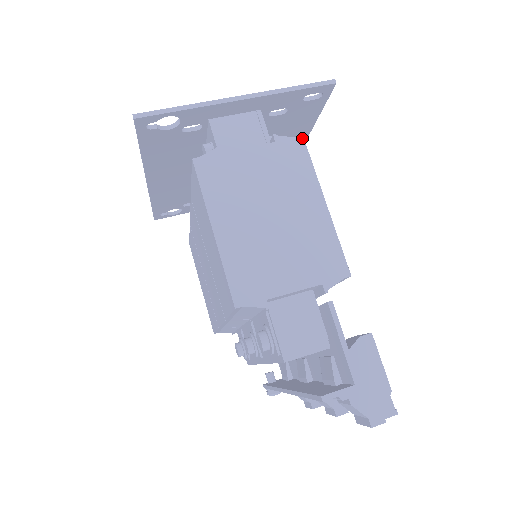
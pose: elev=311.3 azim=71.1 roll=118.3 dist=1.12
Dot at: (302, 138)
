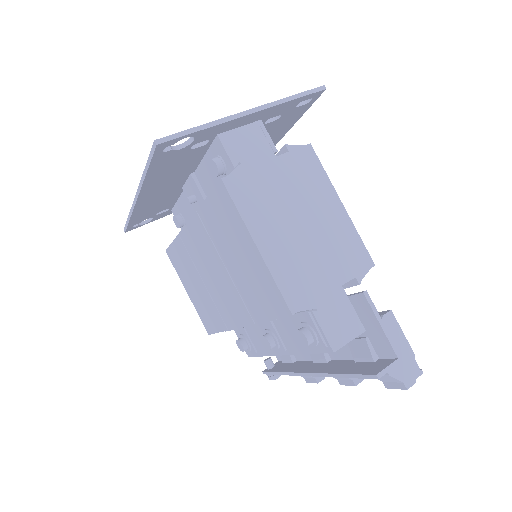
Dot at: (310, 145)
